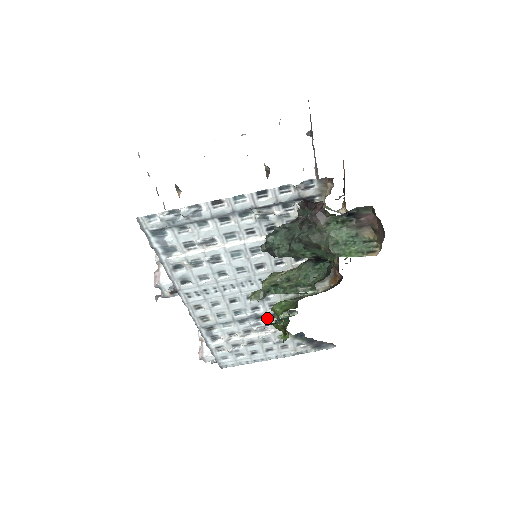
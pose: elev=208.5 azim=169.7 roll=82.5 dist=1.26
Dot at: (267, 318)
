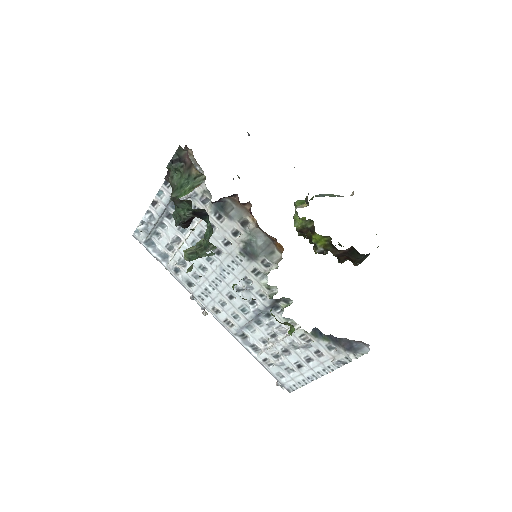
Dot at: (274, 314)
